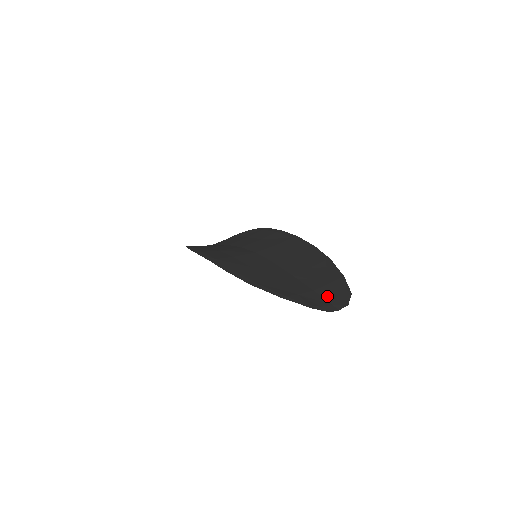
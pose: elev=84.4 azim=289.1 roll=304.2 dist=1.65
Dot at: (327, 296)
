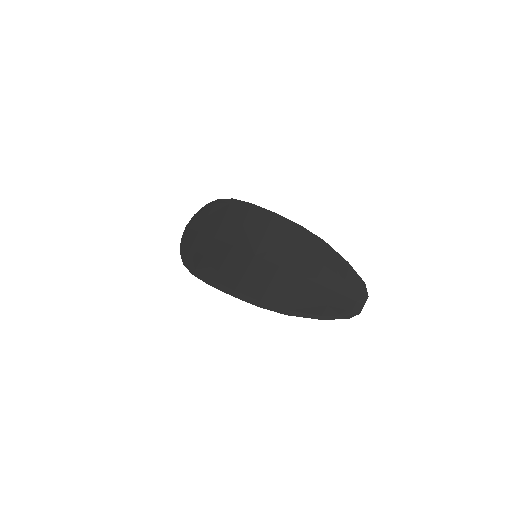
Dot at: (348, 294)
